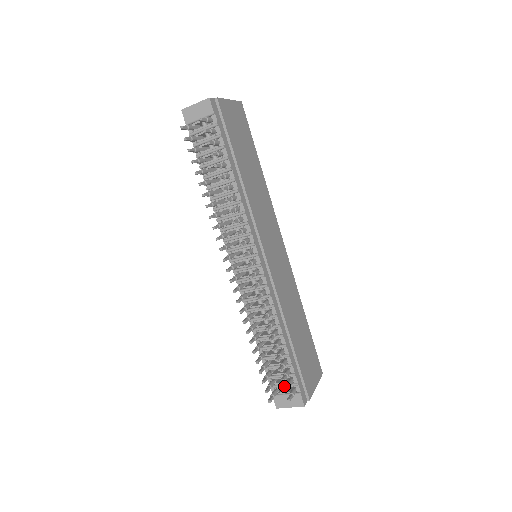
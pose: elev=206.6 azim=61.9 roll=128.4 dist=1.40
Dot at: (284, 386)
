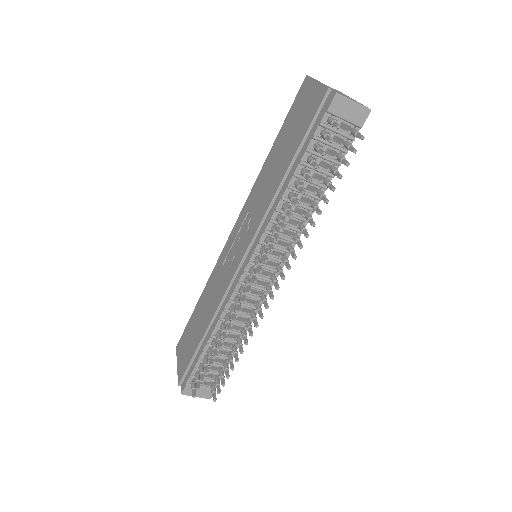
Dot at: (206, 380)
